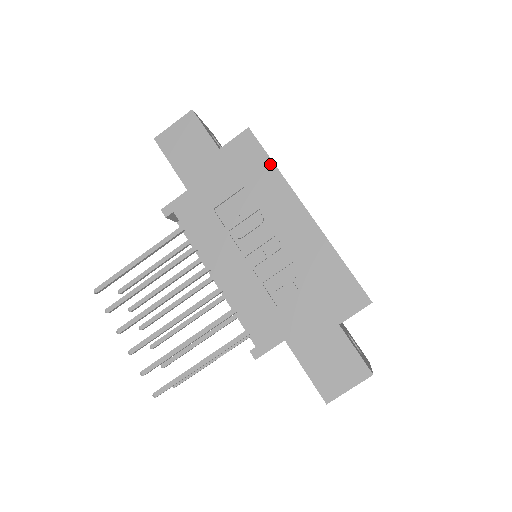
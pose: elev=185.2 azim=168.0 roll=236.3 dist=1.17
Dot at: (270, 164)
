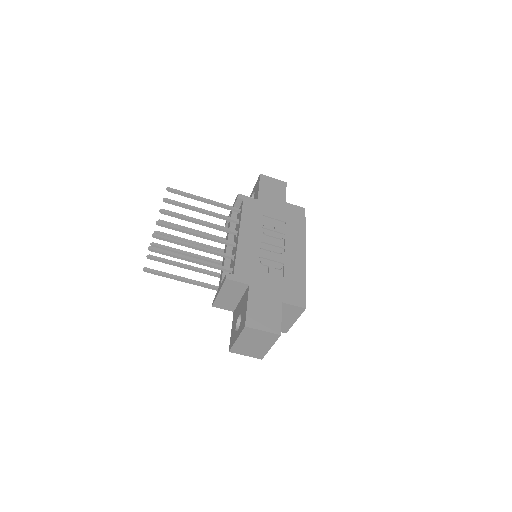
Dot at: (304, 226)
